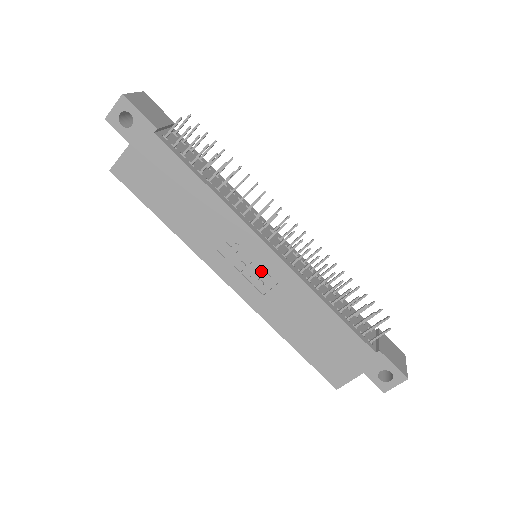
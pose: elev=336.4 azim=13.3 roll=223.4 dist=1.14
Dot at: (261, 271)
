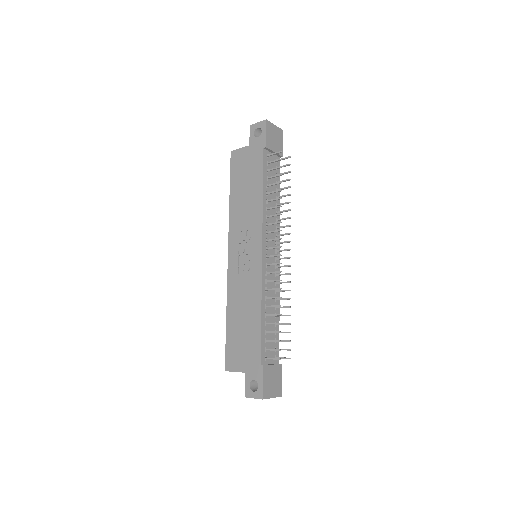
Dot at: (248, 262)
